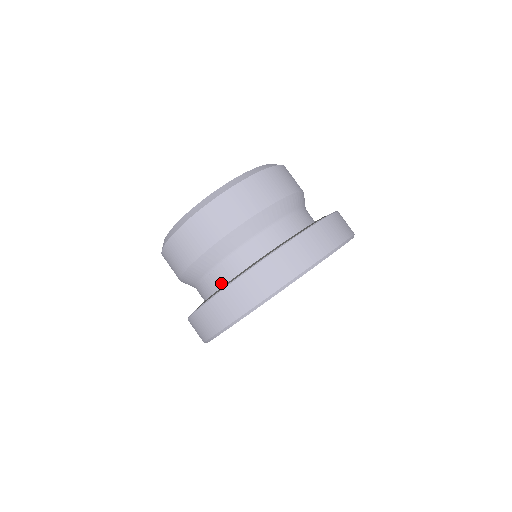
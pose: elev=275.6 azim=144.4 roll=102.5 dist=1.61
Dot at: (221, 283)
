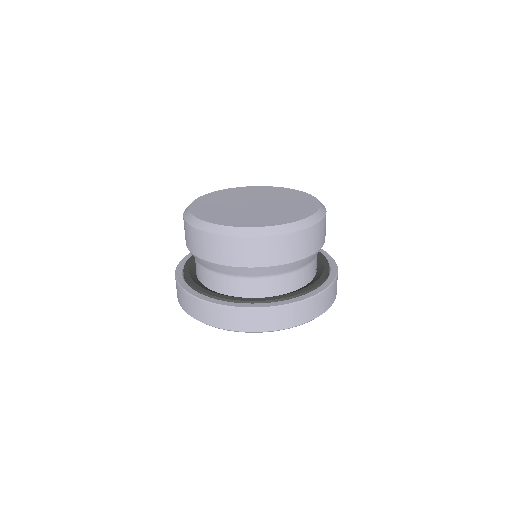
Dot at: occluded
